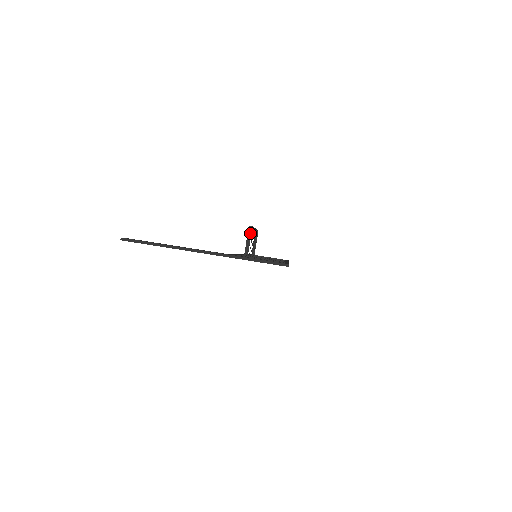
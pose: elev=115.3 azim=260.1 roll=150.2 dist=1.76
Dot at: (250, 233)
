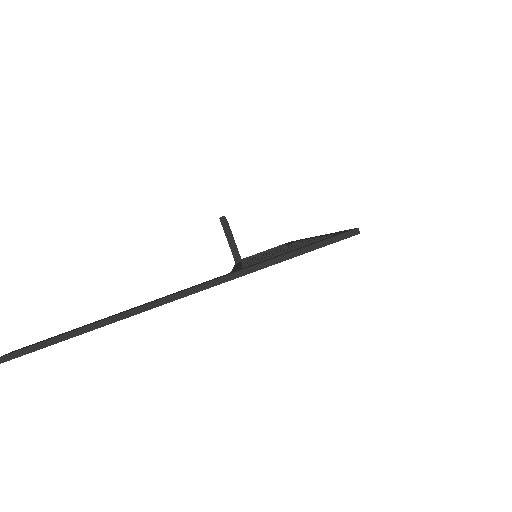
Dot at: (227, 228)
